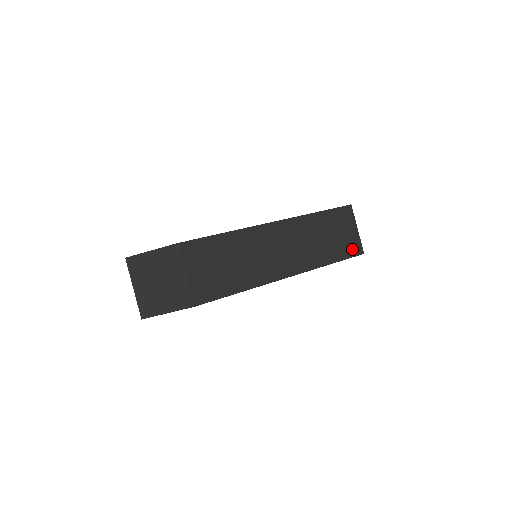
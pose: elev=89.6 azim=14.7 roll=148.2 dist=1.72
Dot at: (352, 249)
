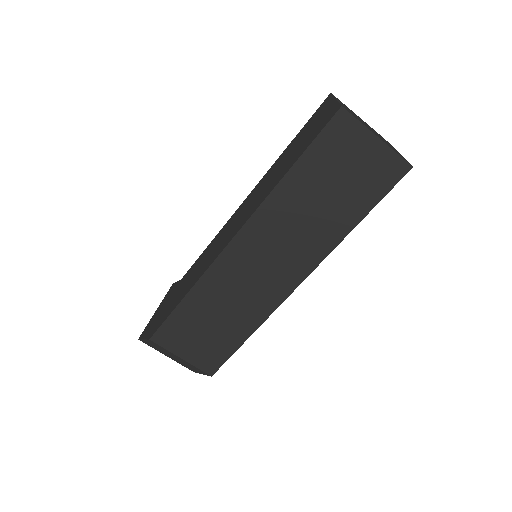
Dot at: (383, 178)
